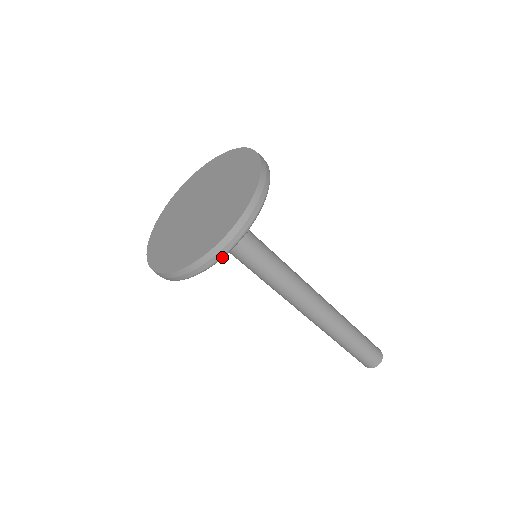
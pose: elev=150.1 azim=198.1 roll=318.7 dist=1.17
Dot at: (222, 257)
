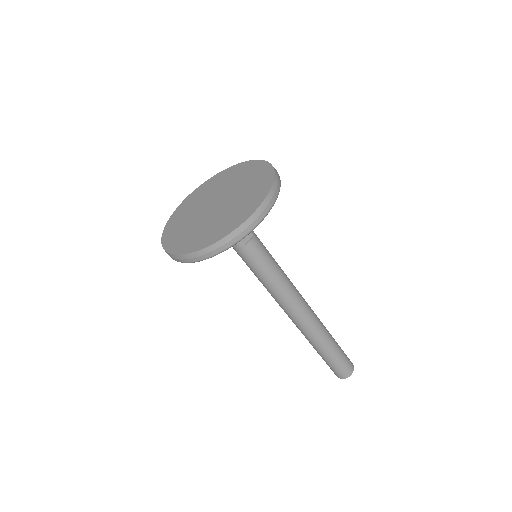
Dot at: occluded
